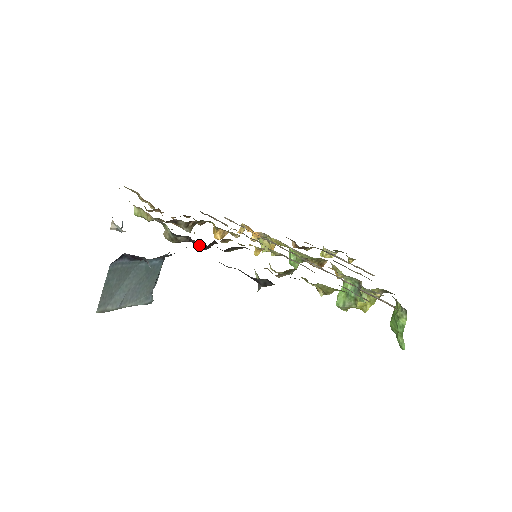
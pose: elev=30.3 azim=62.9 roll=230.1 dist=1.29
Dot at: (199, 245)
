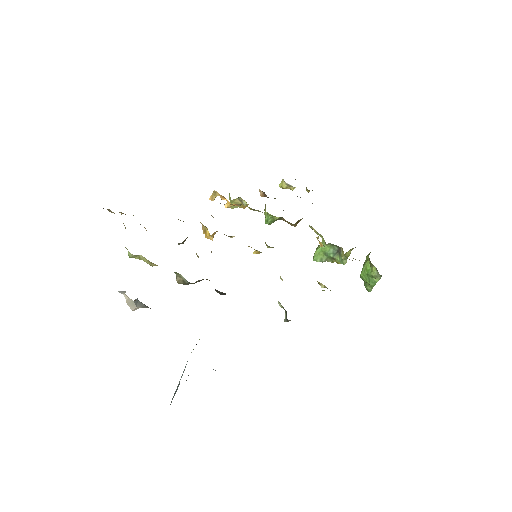
Dot at: (224, 294)
